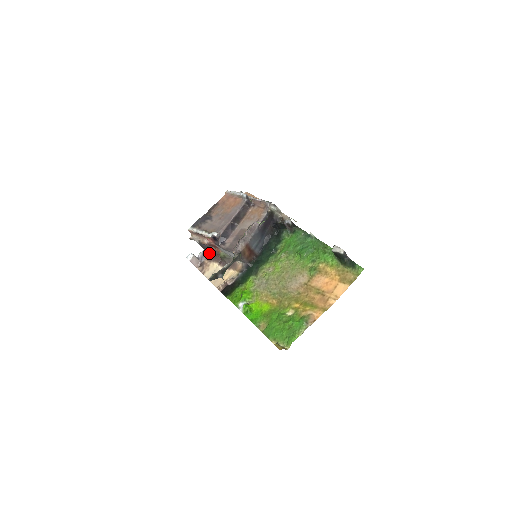
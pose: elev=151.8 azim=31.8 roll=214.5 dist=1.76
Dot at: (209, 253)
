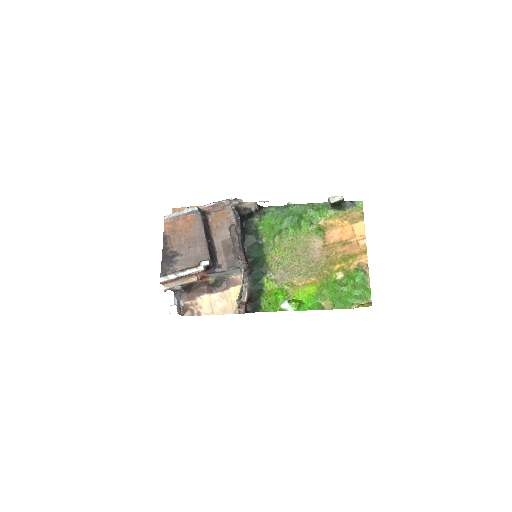
Dot at: (187, 292)
